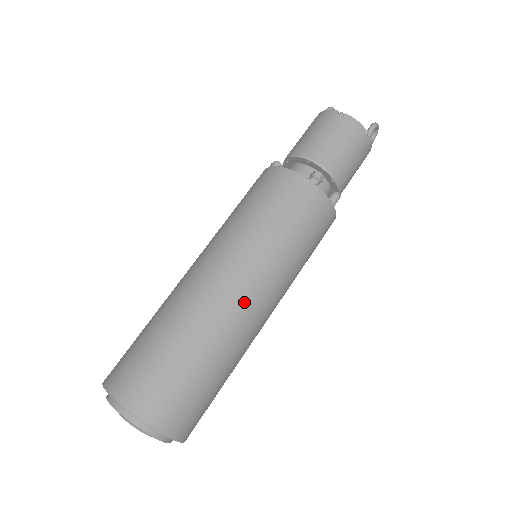
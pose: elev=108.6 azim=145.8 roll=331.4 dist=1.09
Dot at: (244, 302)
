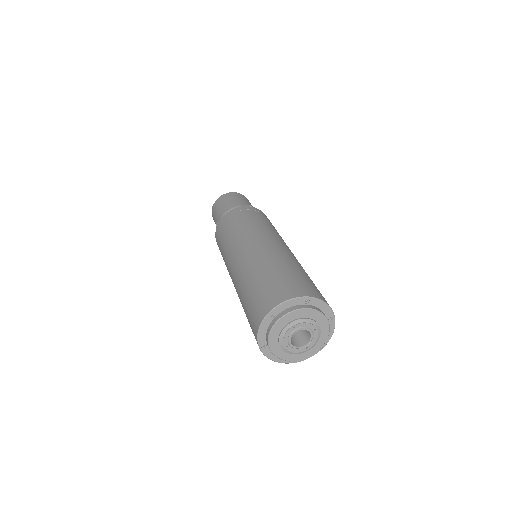
Dot at: (283, 246)
